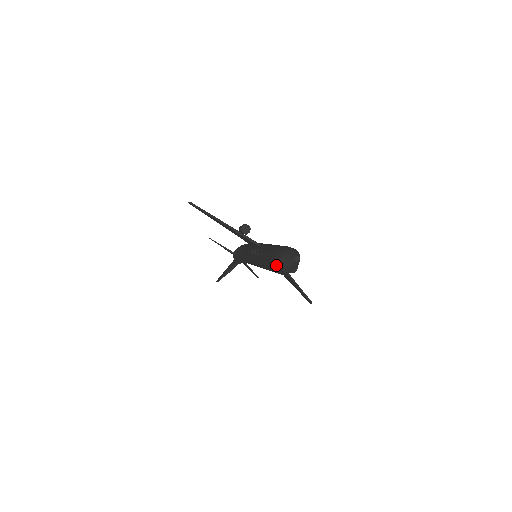
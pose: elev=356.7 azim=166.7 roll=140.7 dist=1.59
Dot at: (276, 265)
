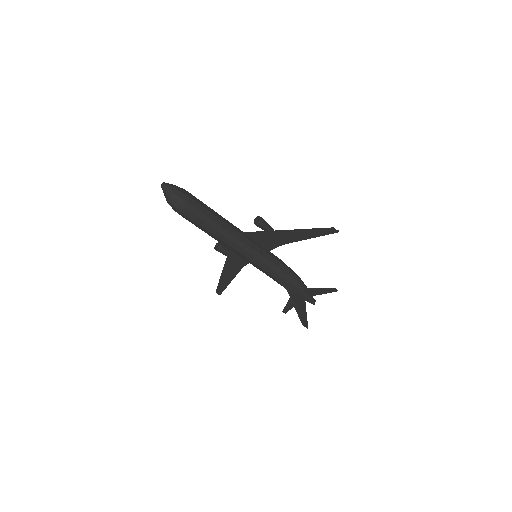
Dot at: occluded
